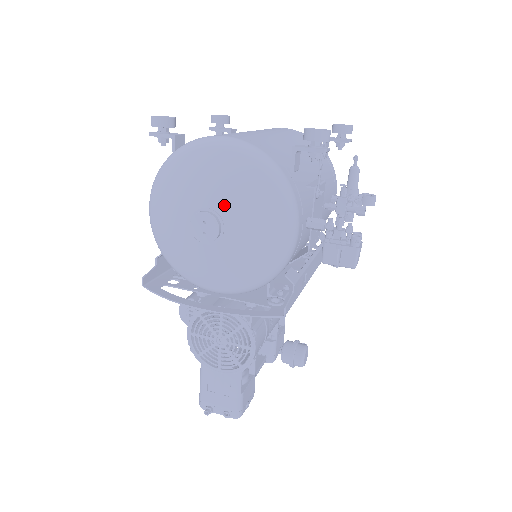
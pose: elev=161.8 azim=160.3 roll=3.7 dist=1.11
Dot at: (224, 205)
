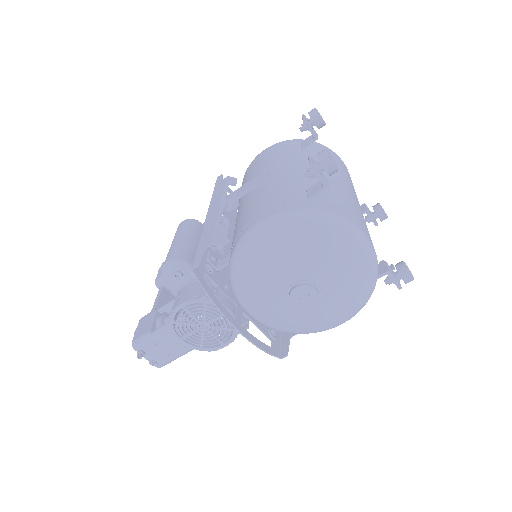
Dot at: (330, 293)
